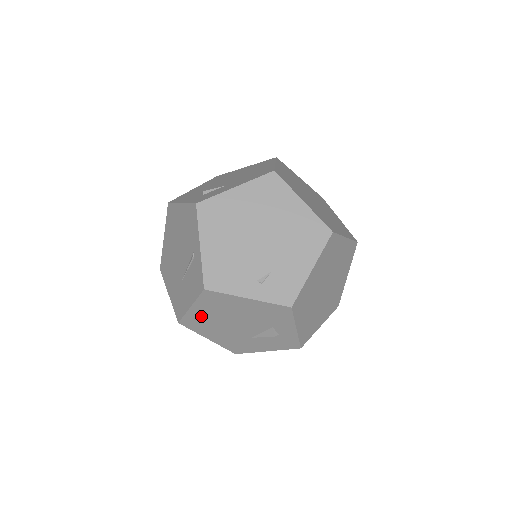
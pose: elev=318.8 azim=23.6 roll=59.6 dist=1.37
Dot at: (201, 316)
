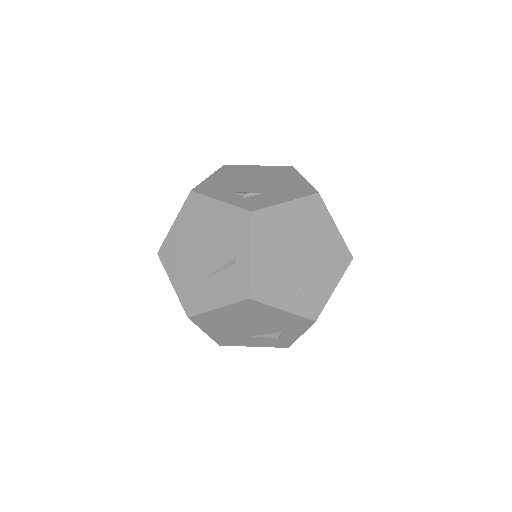
Dot at: (220, 316)
